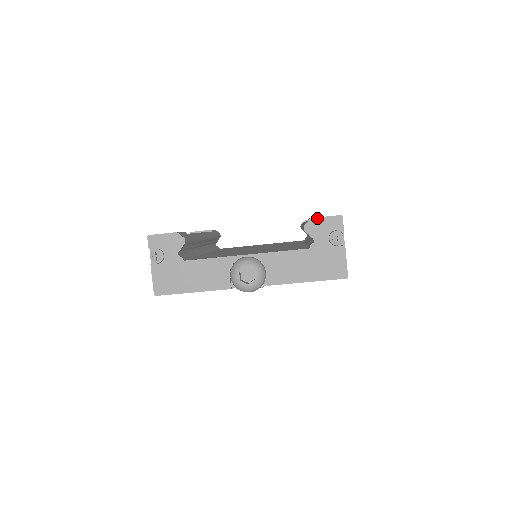
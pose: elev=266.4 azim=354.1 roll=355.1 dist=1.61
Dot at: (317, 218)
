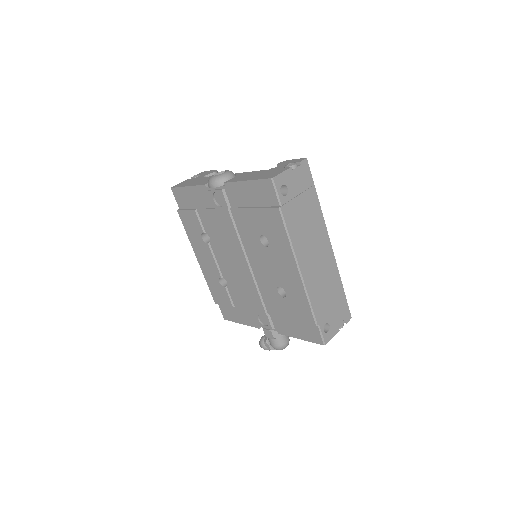
Dot at: (291, 160)
